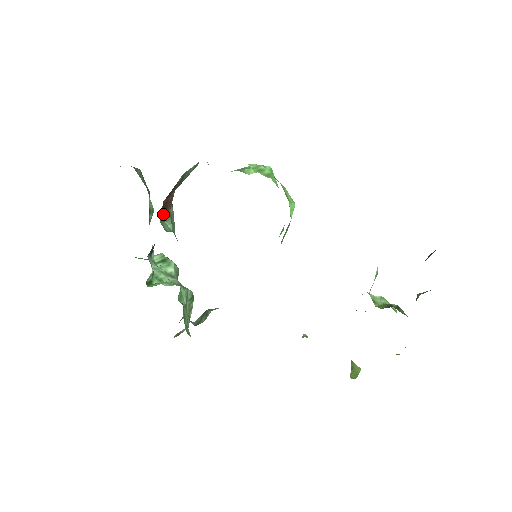
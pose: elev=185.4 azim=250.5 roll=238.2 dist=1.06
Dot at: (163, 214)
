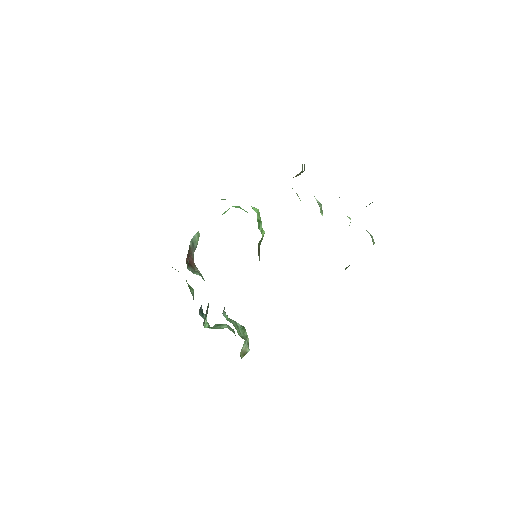
Dot at: (189, 267)
